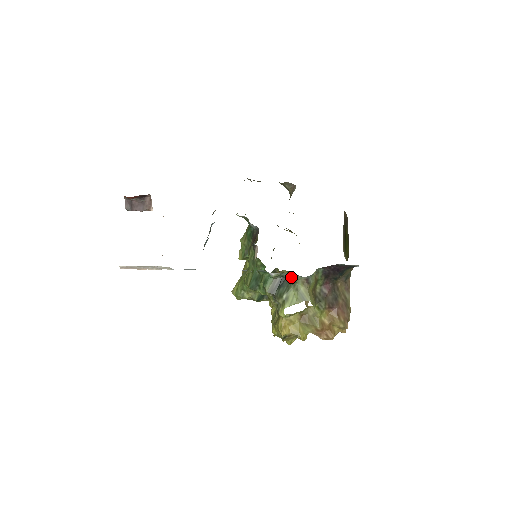
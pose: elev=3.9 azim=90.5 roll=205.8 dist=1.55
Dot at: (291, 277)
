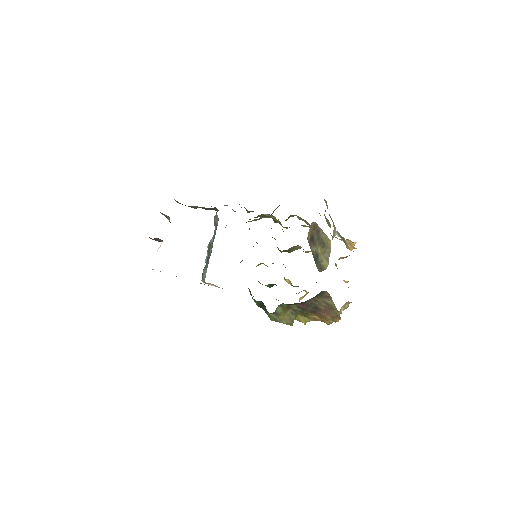
Dot at: occluded
